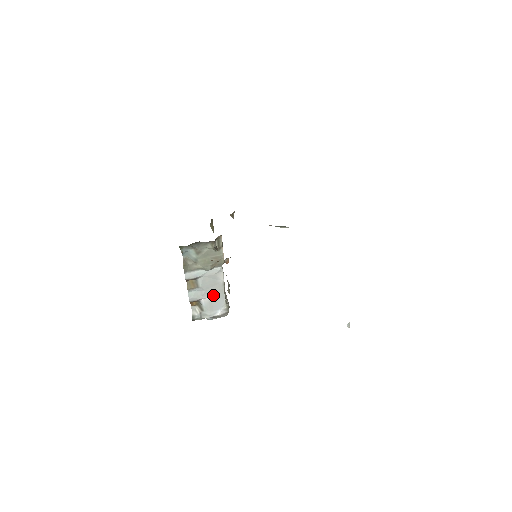
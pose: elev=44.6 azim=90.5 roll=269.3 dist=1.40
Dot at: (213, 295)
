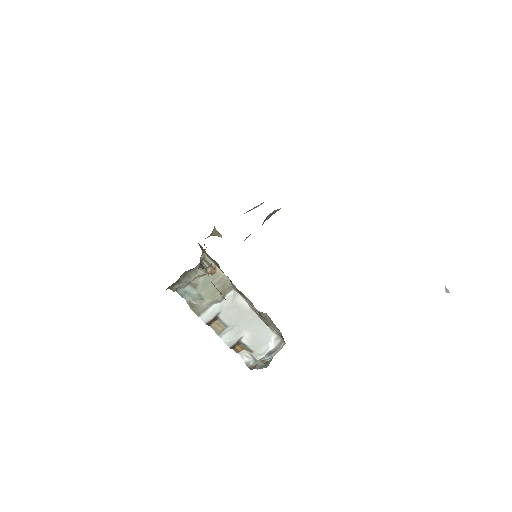
Dot at: (250, 328)
